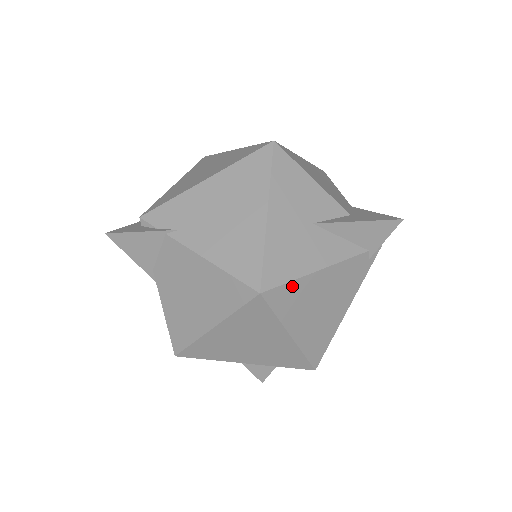
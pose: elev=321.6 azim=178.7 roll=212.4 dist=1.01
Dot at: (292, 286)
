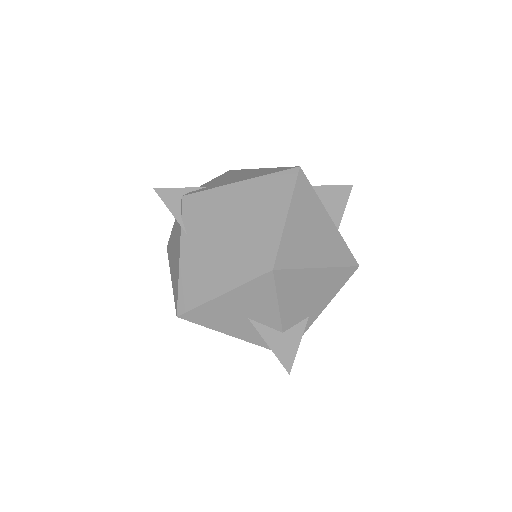
Dot at: occluded
